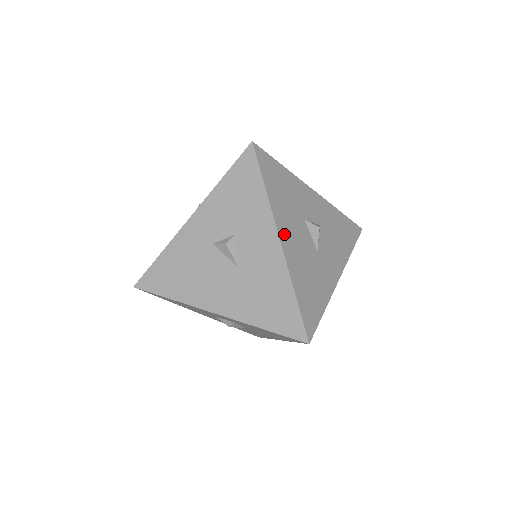
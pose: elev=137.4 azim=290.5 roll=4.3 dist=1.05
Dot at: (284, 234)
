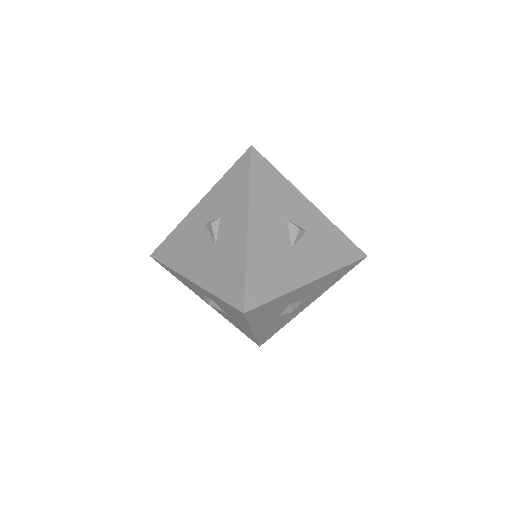
Dot at: (255, 220)
